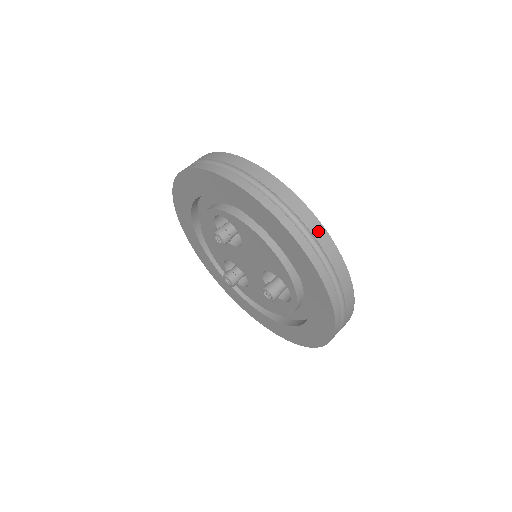
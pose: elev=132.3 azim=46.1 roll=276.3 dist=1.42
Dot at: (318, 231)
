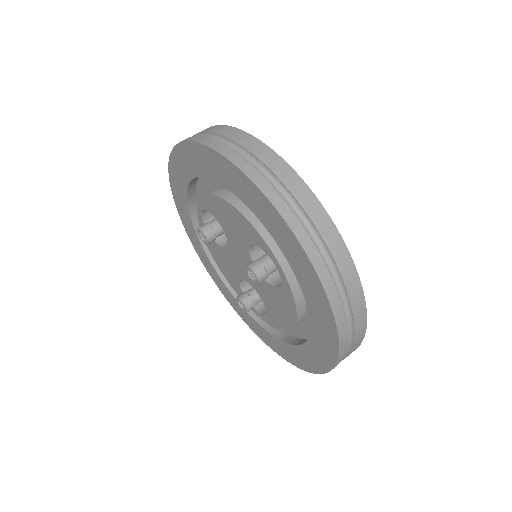
Dot at: (251, 143)
